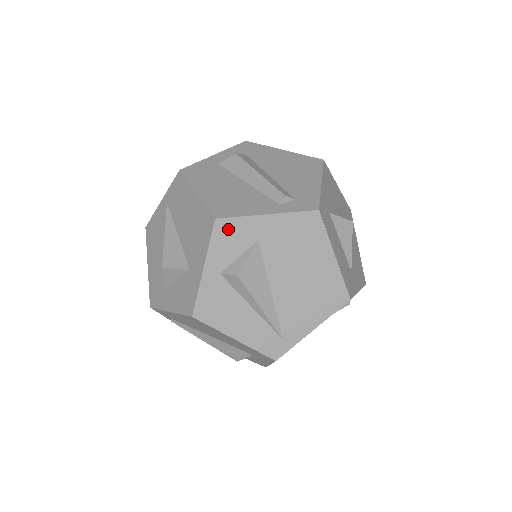
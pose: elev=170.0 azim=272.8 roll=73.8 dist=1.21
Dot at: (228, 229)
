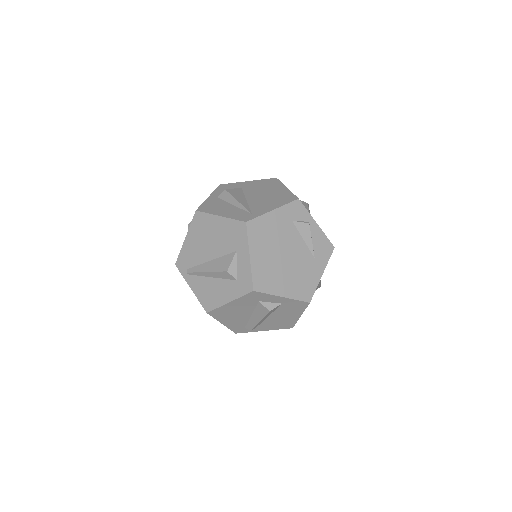
Dot at: (226, 186)
